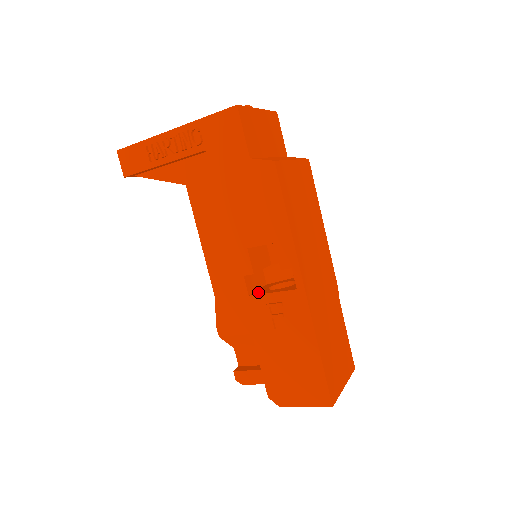
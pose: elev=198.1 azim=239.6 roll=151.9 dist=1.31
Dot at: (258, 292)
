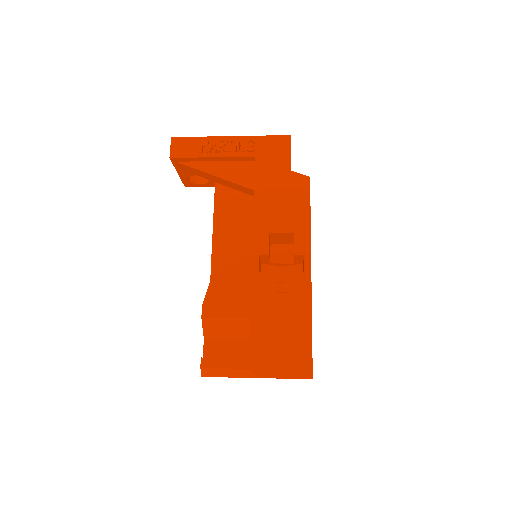
Dot at: occluded
